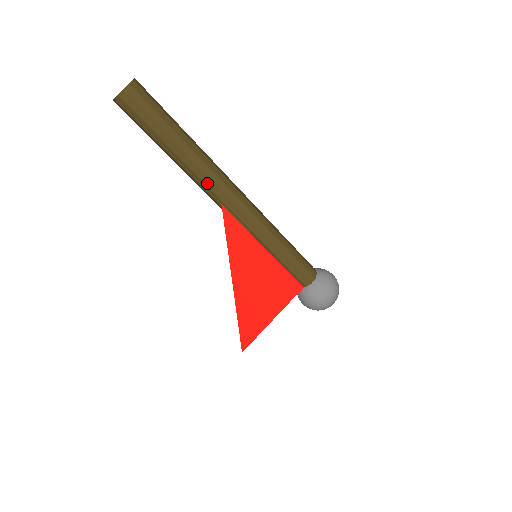
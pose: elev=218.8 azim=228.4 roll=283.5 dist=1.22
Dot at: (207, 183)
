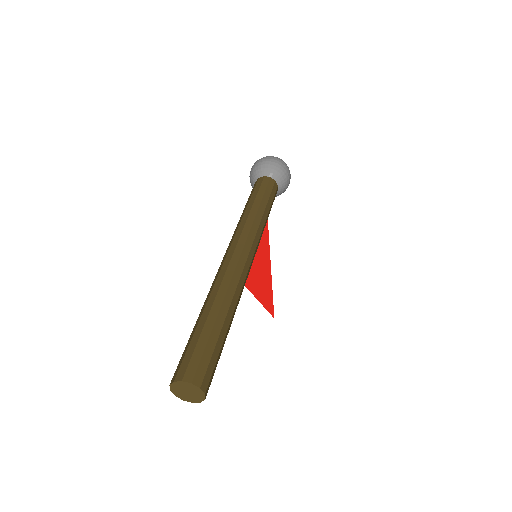
Dot at: occluded
